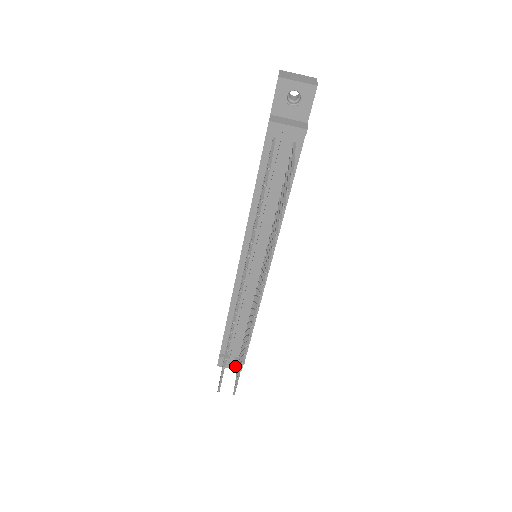
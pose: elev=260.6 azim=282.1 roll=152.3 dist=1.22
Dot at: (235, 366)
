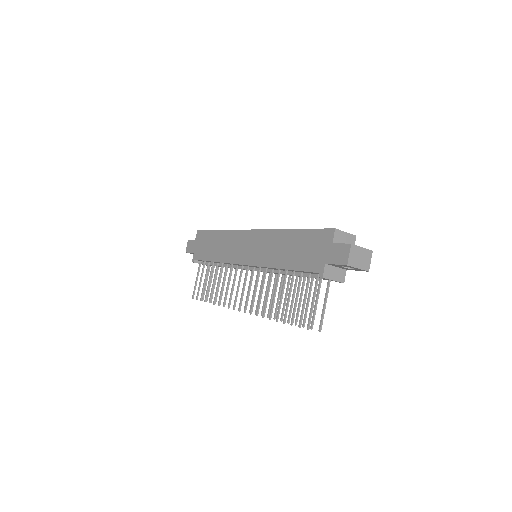
Dot at: occluded
